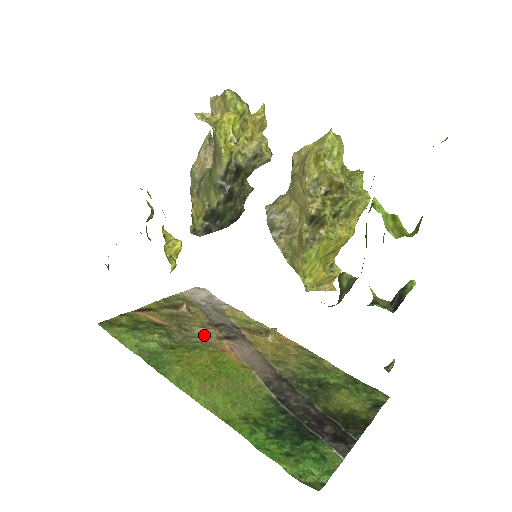
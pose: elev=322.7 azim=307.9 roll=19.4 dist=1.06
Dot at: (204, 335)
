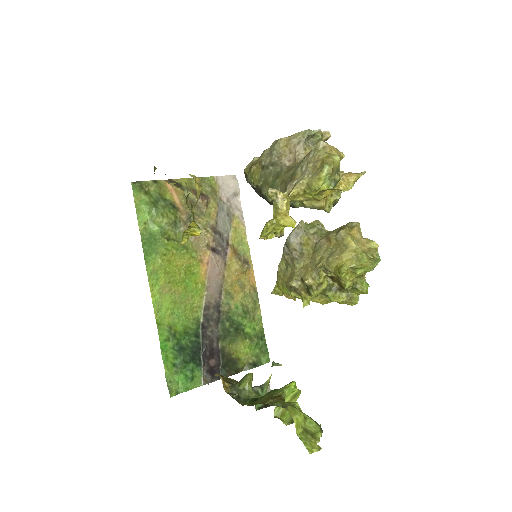
Dot at: (200, 236)
